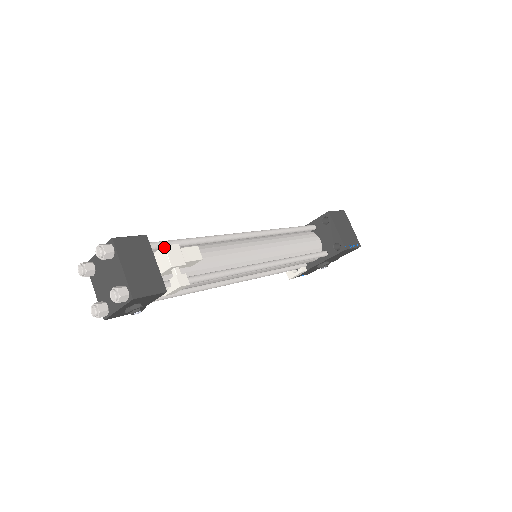
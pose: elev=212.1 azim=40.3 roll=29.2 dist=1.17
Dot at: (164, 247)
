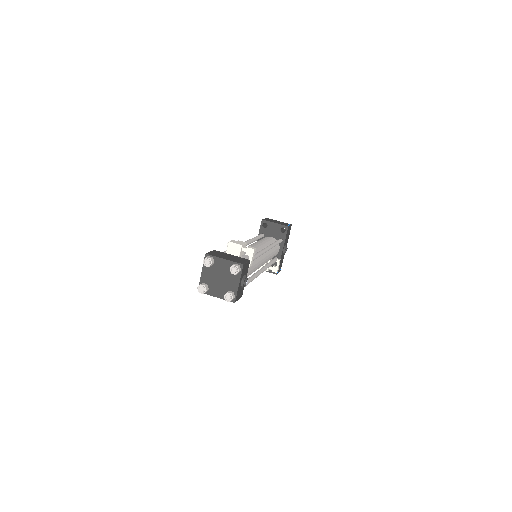
Dot at: (230, 242)
